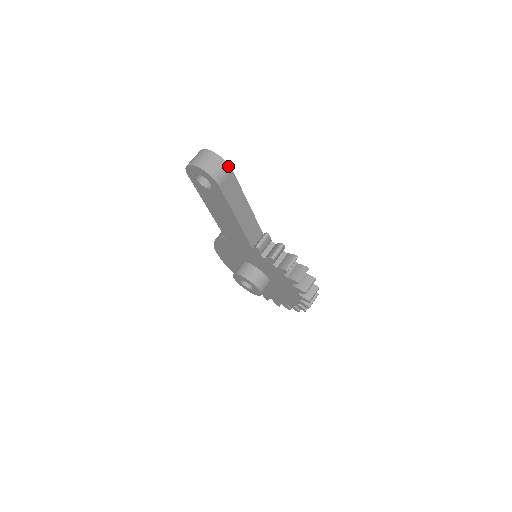
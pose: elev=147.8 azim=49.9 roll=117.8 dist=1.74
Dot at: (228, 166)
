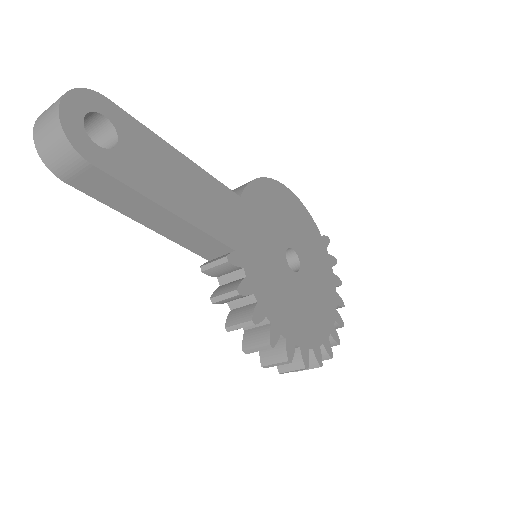
Dot at: (77, 154)
